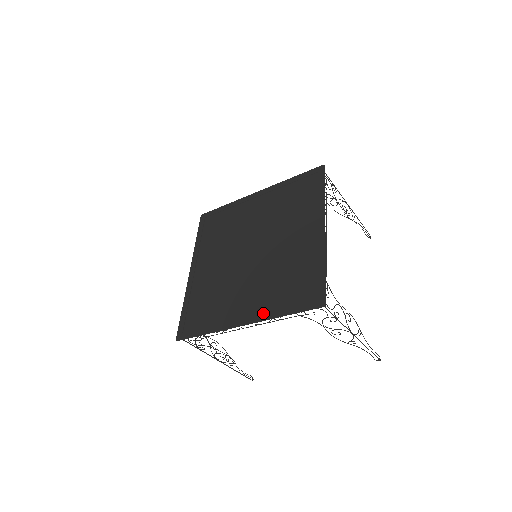
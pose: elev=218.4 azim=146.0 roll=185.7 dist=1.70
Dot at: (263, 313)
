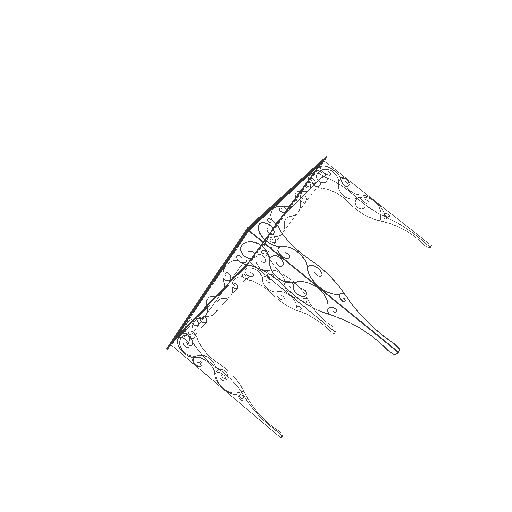
Dot at: occluded
